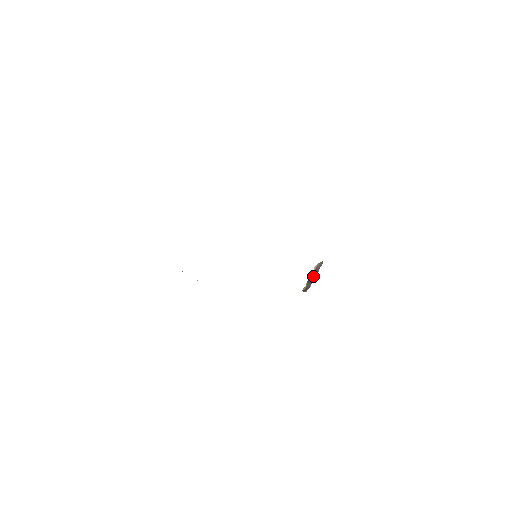
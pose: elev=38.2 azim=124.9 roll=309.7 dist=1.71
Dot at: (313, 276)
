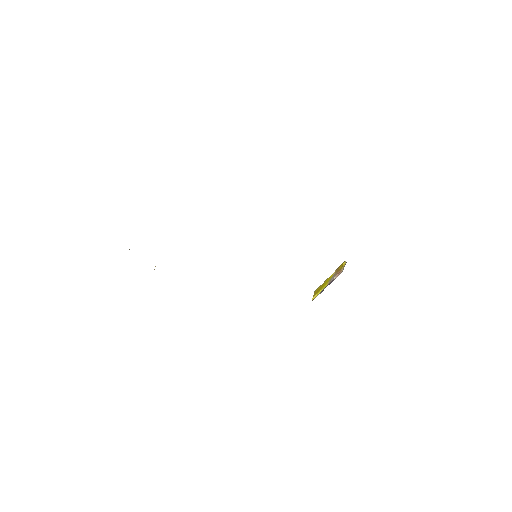
Dot at: occluded
